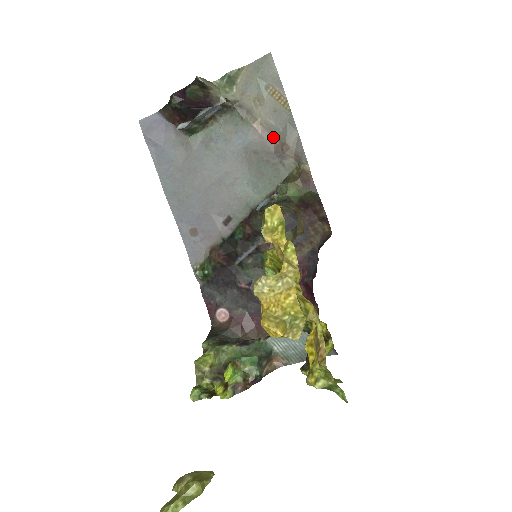
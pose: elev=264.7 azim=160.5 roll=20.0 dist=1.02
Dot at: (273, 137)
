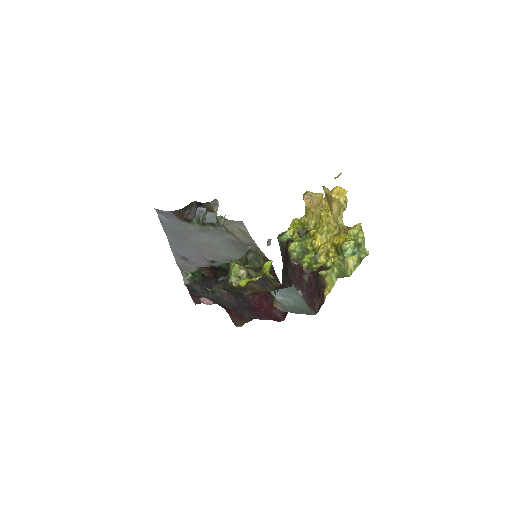
Dot at: (244, 244)
